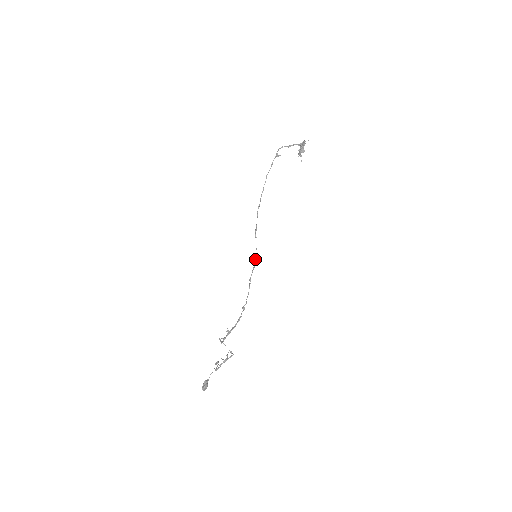
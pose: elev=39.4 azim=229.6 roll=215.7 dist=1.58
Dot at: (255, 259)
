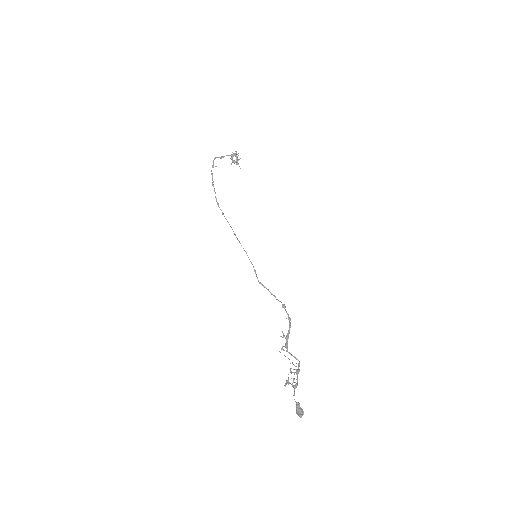
Dot at: (251, 262)
